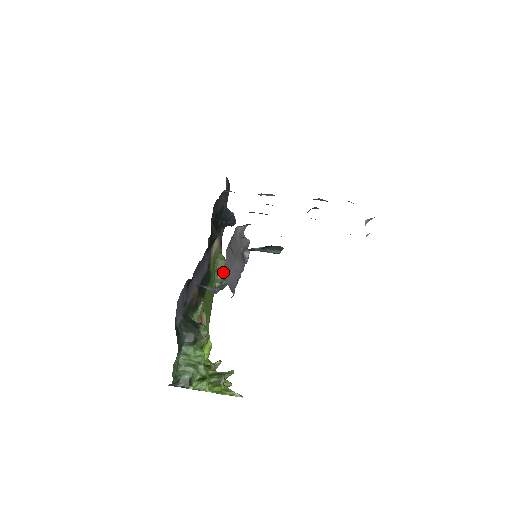
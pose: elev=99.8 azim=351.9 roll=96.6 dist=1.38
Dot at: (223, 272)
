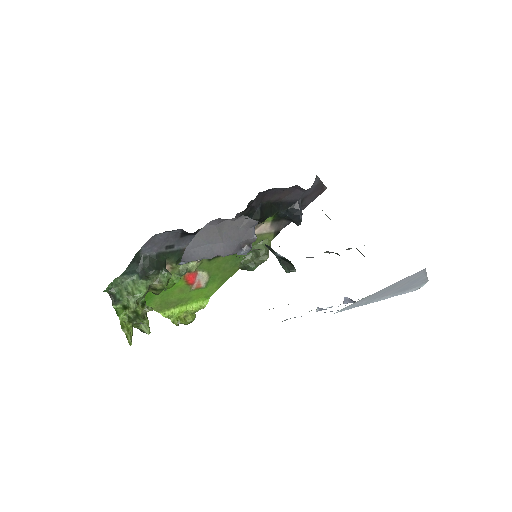
Dot at: (257, 256)
